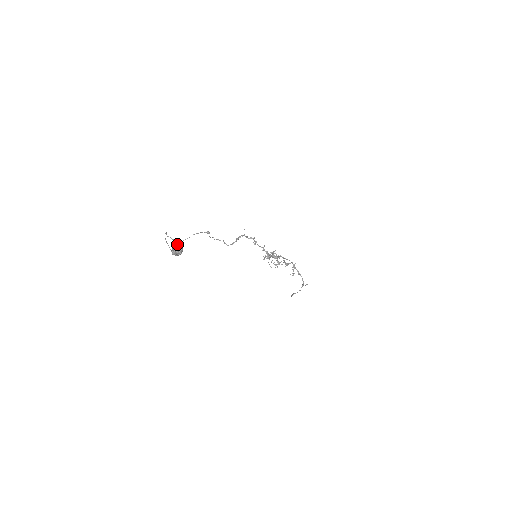
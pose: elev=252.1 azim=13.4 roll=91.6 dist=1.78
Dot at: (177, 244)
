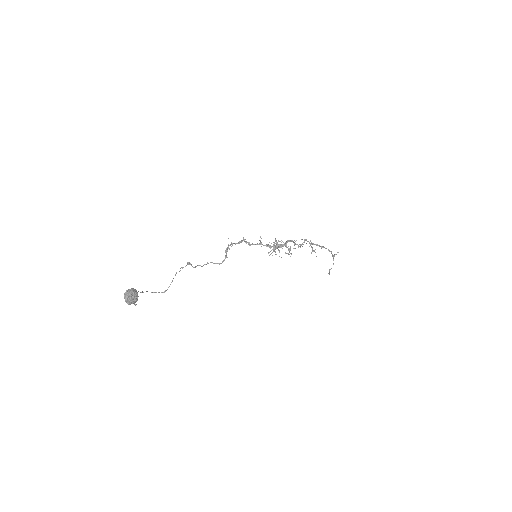
Dot at: (126, 291)
